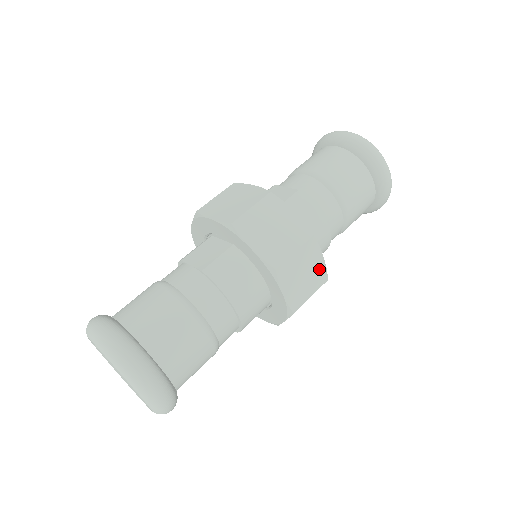
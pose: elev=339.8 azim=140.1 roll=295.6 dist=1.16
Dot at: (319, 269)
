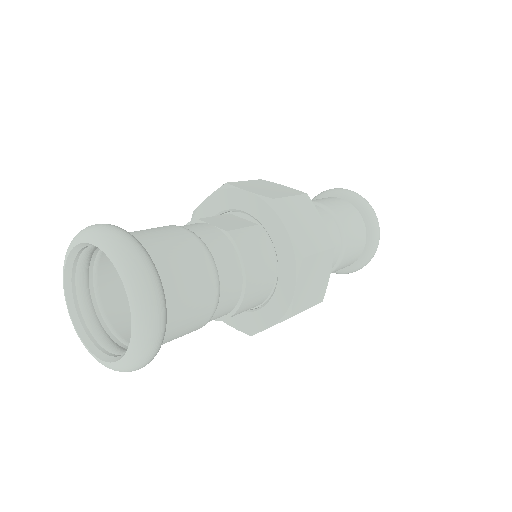
Dot at: (323, 285)
